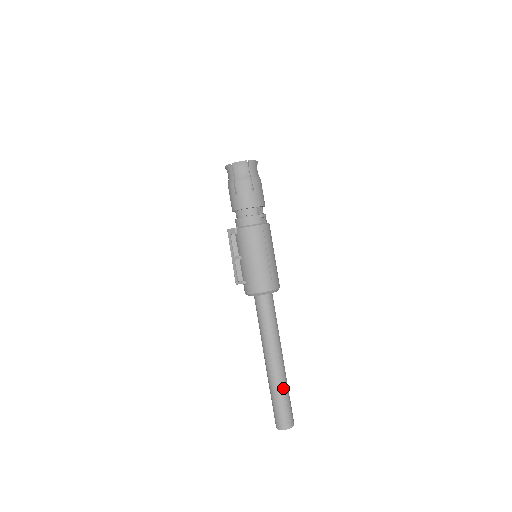
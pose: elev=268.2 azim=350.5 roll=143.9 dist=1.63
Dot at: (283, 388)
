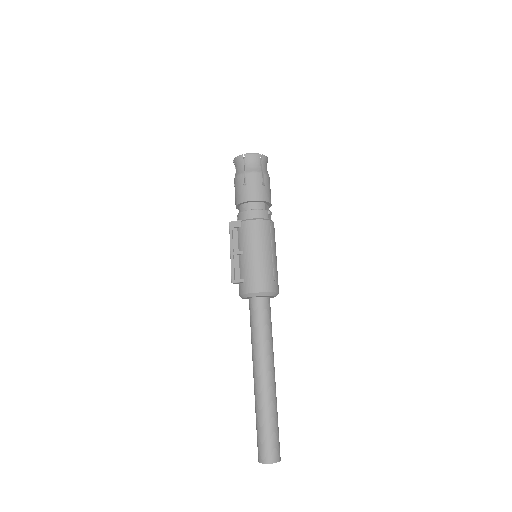
Dot at: (273, 410)
